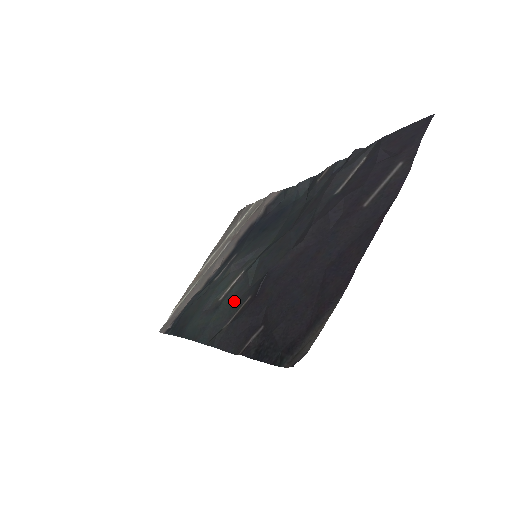
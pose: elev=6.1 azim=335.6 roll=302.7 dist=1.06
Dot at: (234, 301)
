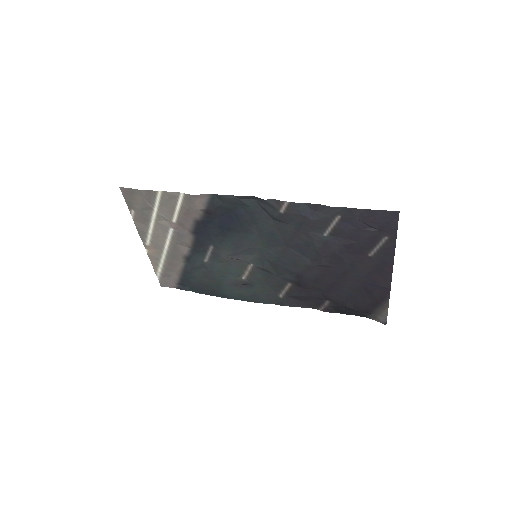
Dot at: (269, 283)
